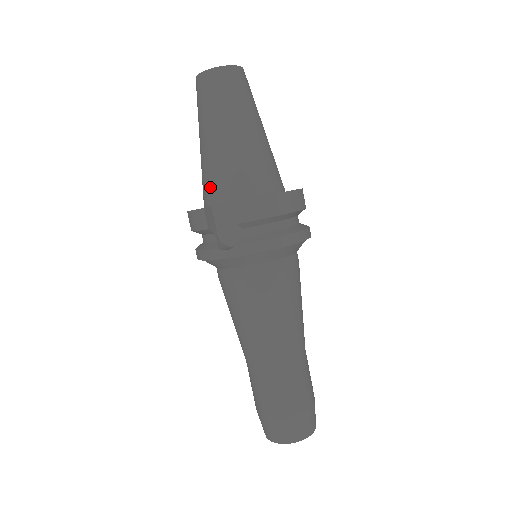
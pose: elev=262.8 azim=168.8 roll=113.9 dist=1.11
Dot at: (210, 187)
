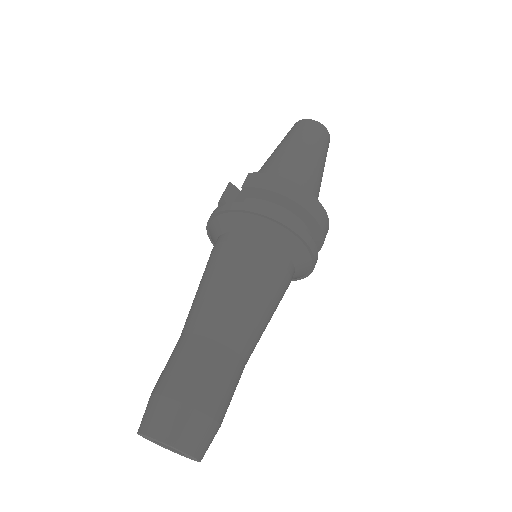
Dot at: occluded
